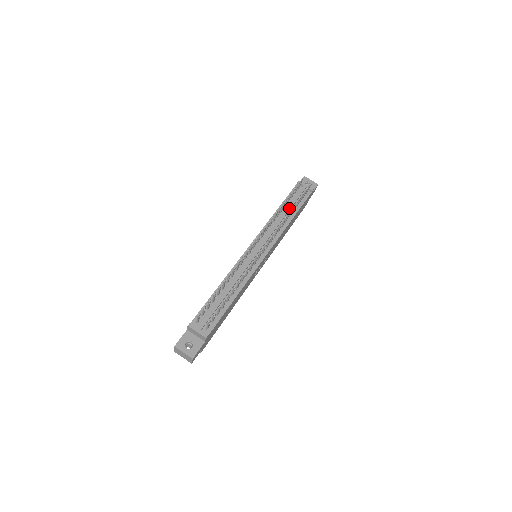
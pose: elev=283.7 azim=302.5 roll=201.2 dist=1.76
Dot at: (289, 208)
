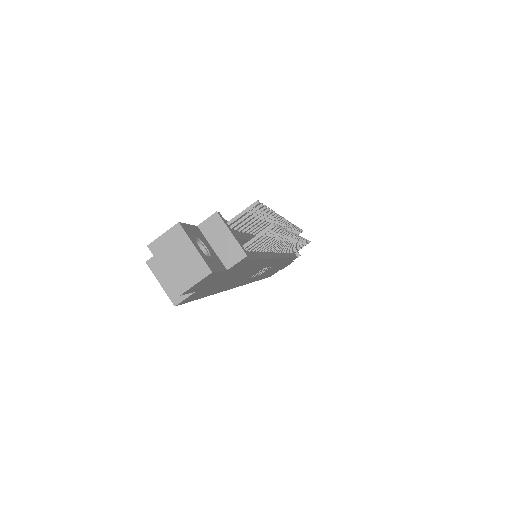
Dot at: occluded
